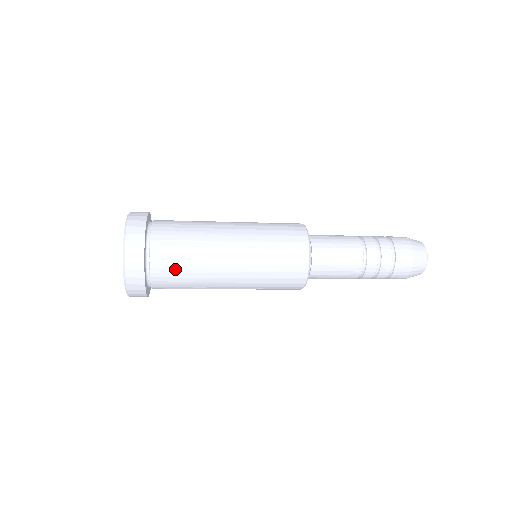
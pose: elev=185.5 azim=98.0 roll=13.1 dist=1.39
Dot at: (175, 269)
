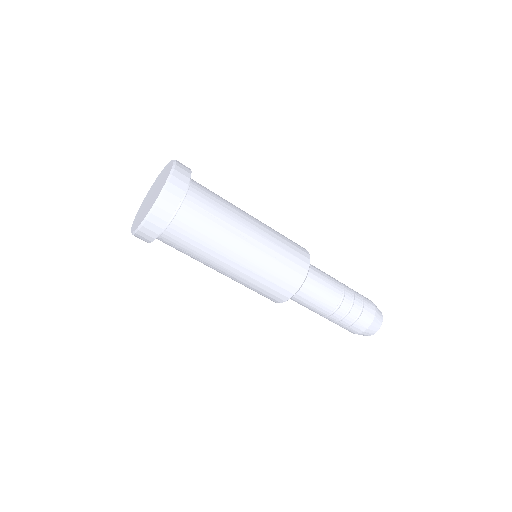
Dot at: (192, 235)
